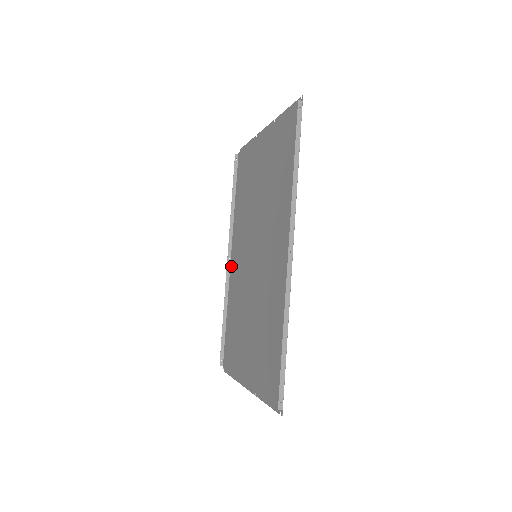
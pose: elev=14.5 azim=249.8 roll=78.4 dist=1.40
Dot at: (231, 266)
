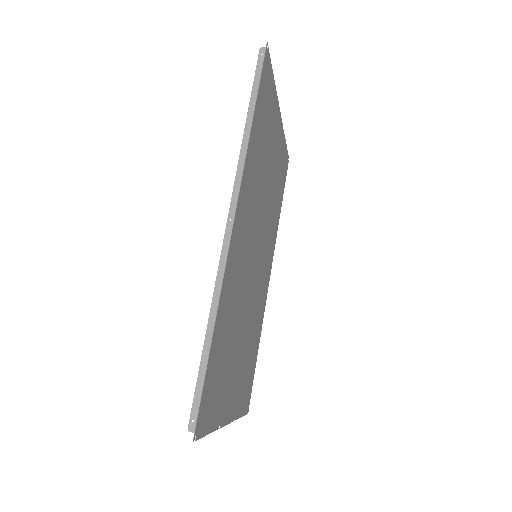
Dot at: (267, 286)
